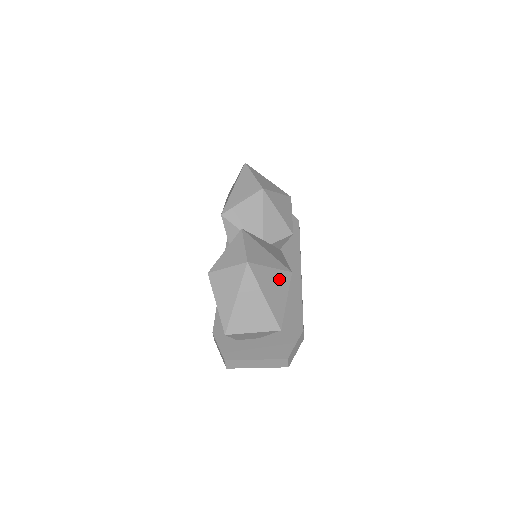
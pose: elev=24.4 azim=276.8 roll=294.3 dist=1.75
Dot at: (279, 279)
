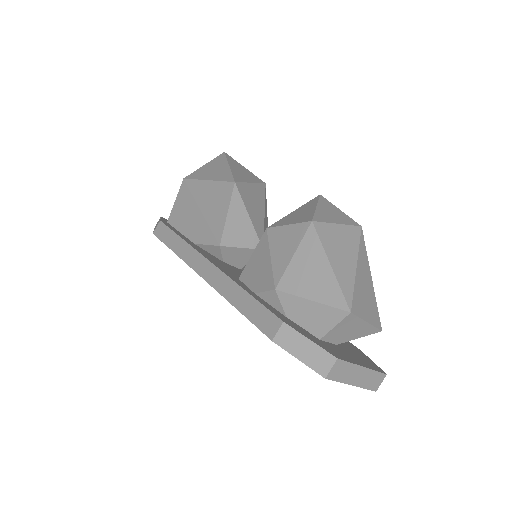
Dot at: occluded
